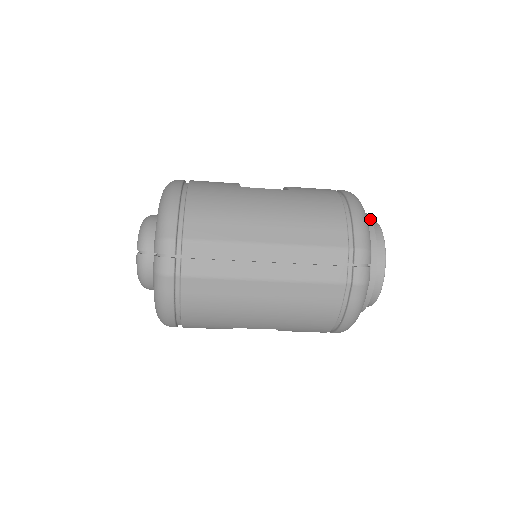
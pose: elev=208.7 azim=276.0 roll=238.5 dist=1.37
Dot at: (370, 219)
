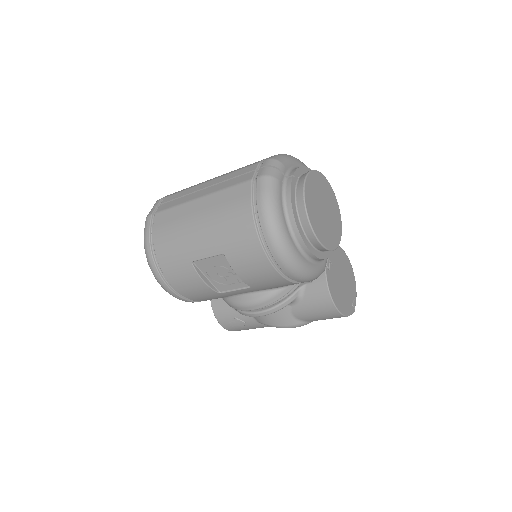
Dot at: (310, 169)
